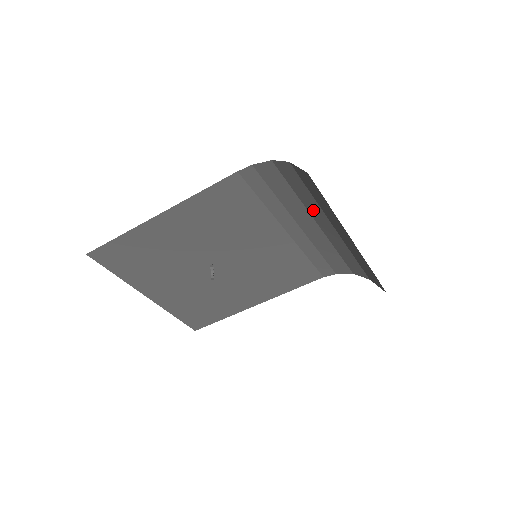
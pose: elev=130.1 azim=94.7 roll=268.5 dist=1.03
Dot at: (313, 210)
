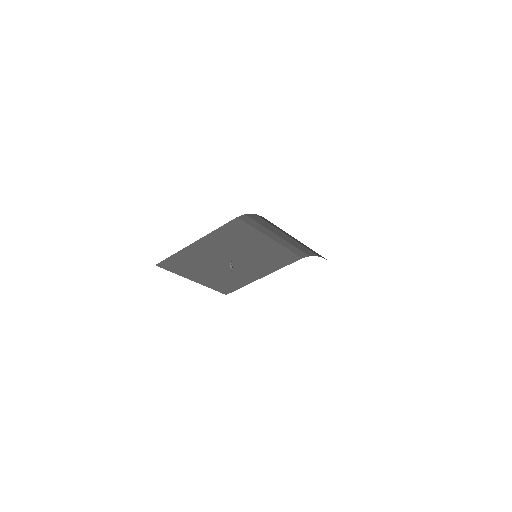
Dot at: (284, 232)
